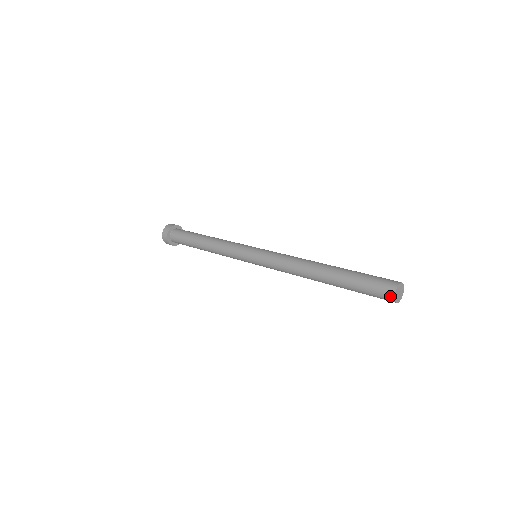
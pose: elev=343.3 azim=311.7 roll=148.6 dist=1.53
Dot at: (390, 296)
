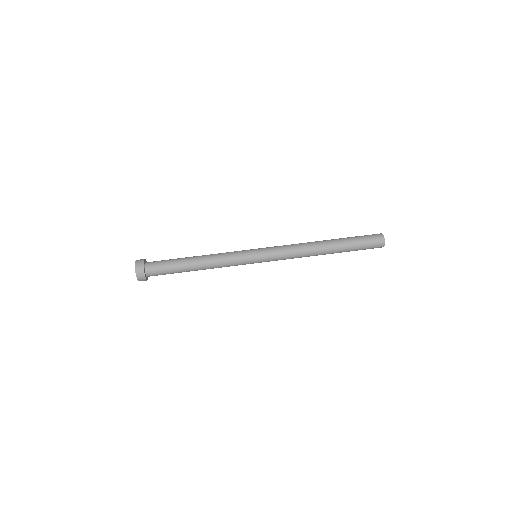
Dot at: (379, 247)
